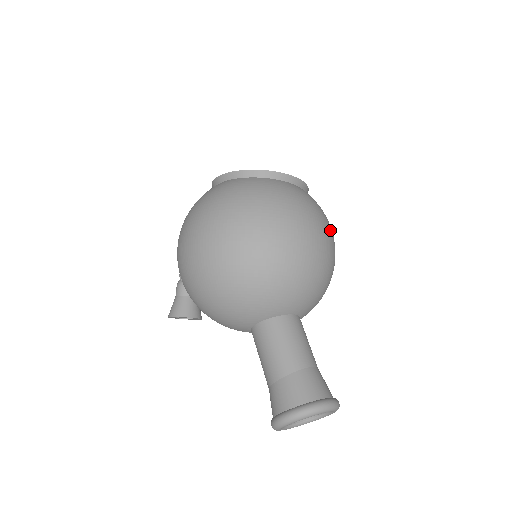
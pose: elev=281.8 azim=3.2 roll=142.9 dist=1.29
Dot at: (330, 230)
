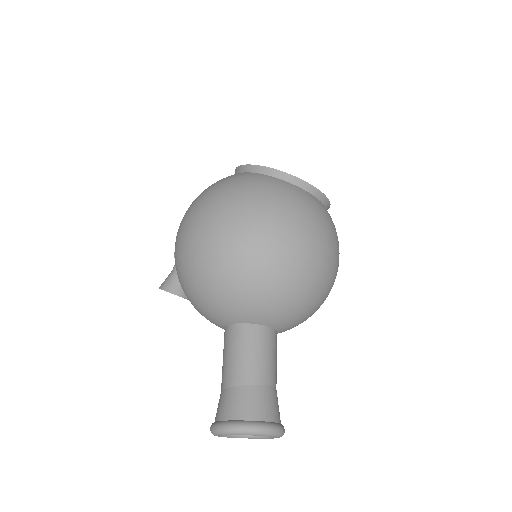
Dot at: (335, 253)
